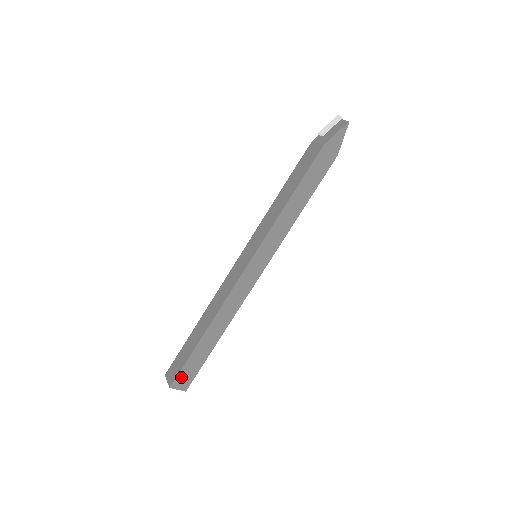
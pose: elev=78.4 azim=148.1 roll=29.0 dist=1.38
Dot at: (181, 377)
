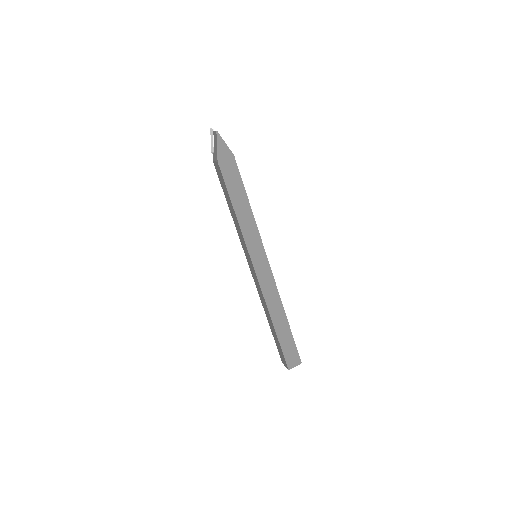
Dot at: (289, 359)
